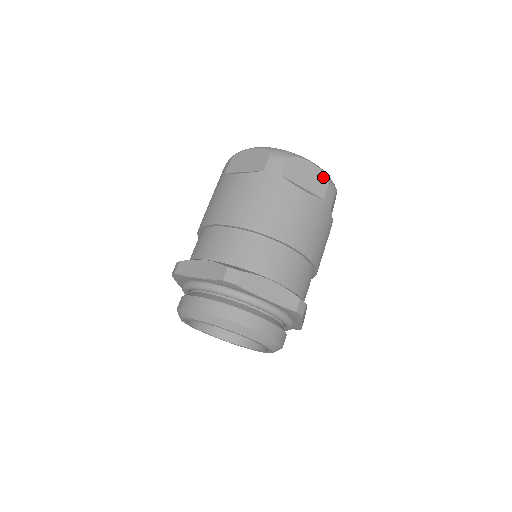
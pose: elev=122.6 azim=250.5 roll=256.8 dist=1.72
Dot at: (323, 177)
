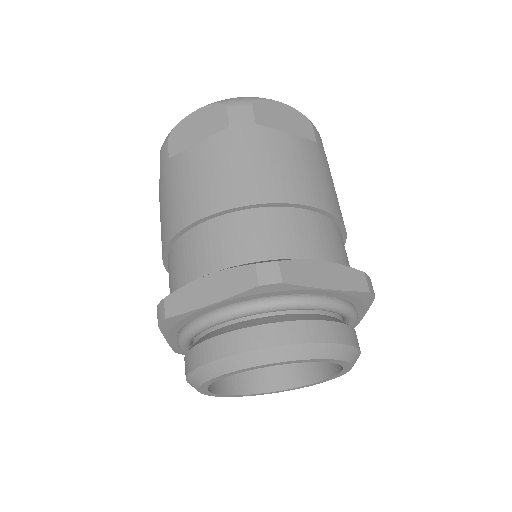
Dot at: (302, 117)
